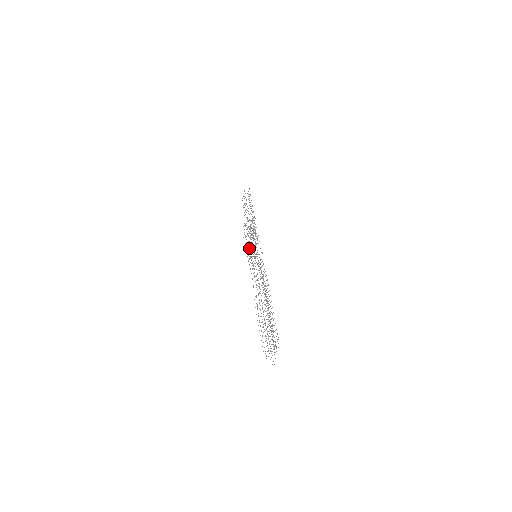
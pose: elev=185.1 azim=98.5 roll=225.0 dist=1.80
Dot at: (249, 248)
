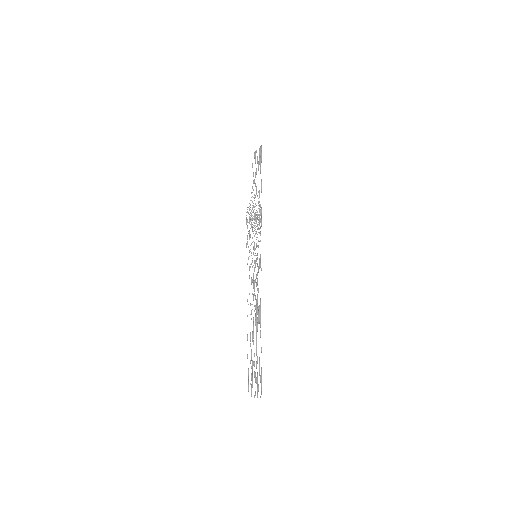
Dot at: occluded
